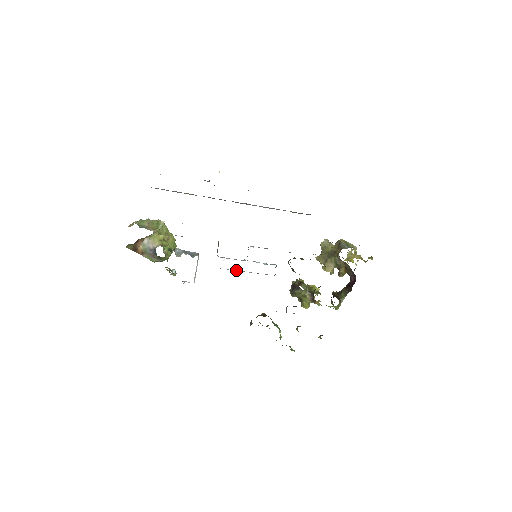
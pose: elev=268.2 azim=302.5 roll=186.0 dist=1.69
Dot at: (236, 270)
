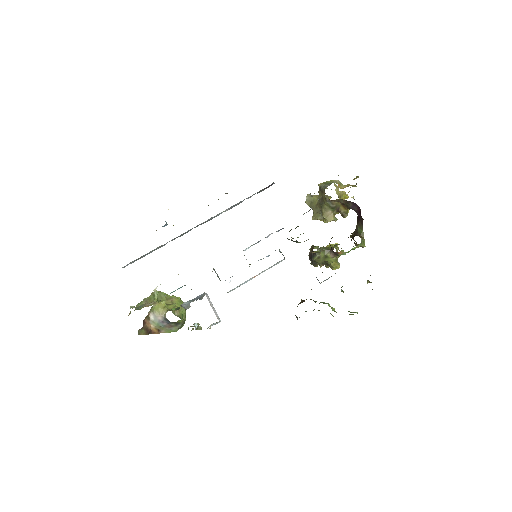
Dot at: (247, 281)
